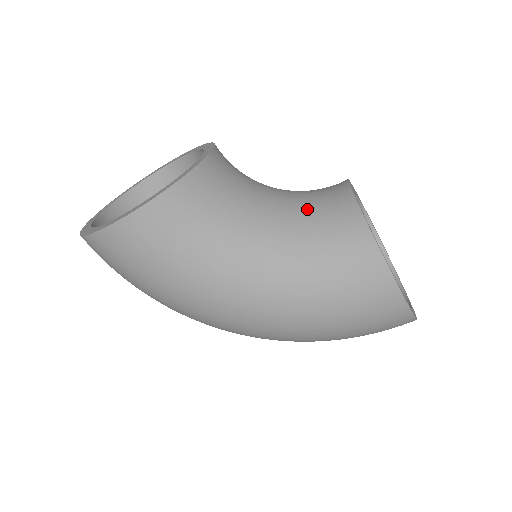
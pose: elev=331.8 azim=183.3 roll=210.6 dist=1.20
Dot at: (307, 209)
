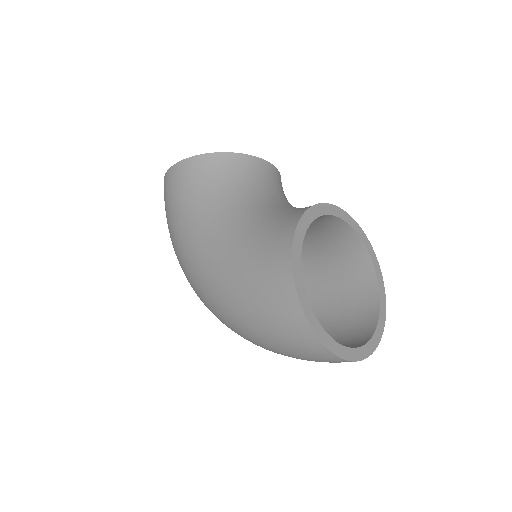
Dot at: (288, 207)
